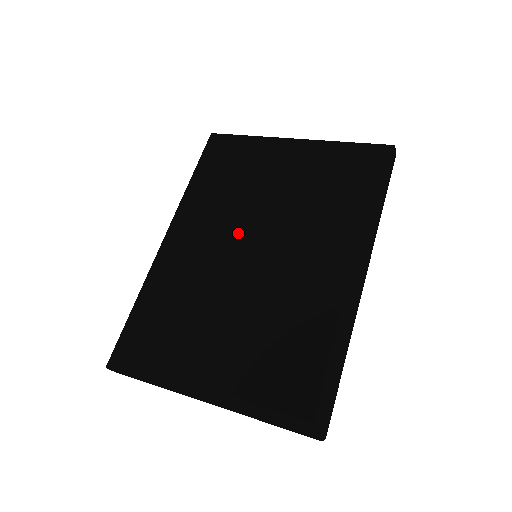
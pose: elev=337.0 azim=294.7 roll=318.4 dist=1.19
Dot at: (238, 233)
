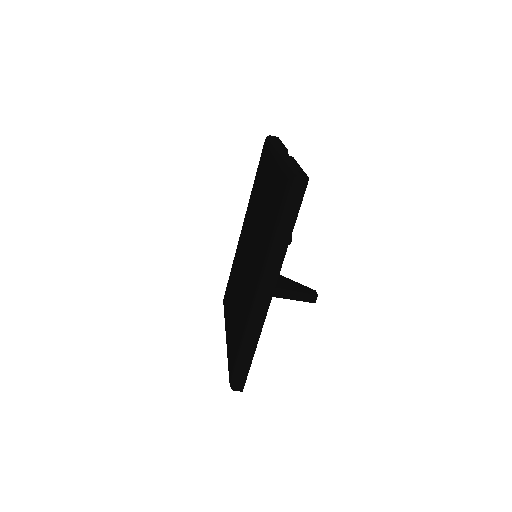
Dot at: (249, 237)
